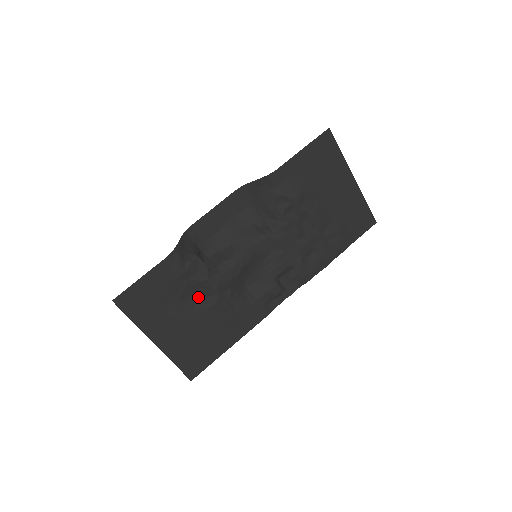
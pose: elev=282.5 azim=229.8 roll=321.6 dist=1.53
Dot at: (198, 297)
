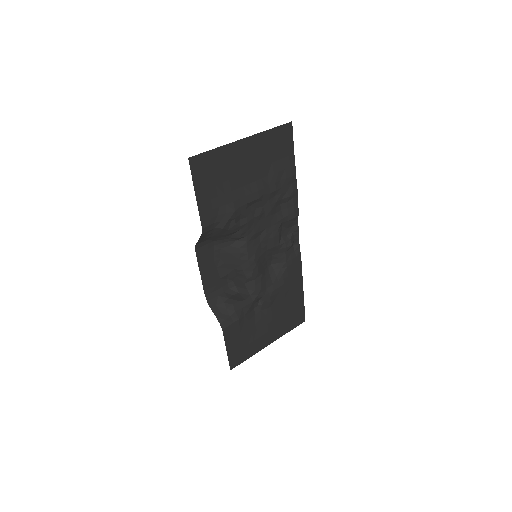
Dot at: (259, 309)
